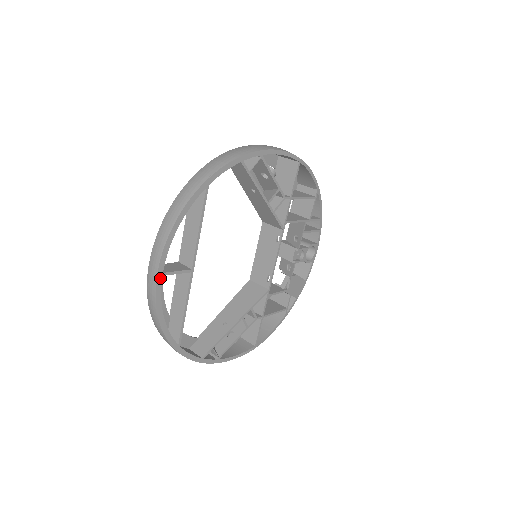
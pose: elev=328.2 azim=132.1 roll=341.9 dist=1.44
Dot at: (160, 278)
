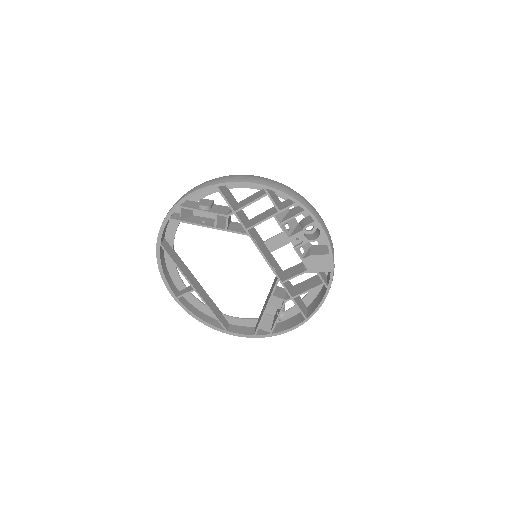
Dot at: (178, 300)
